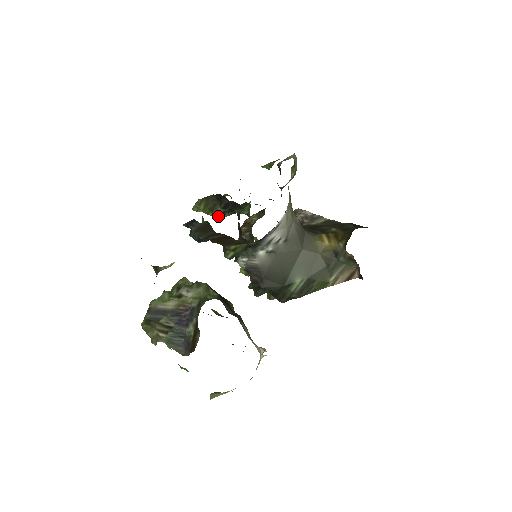
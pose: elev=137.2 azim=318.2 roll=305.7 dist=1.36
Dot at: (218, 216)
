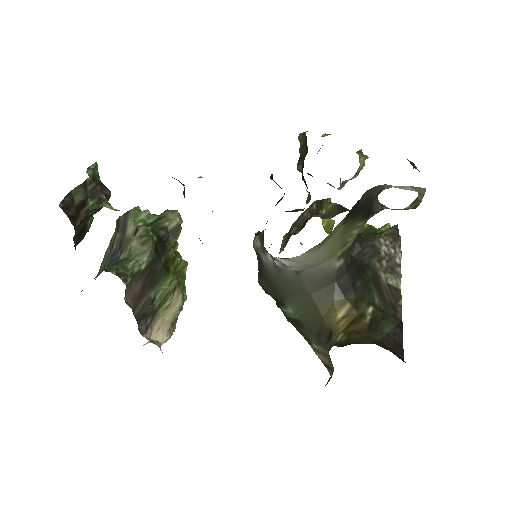
Dot at: occluded
